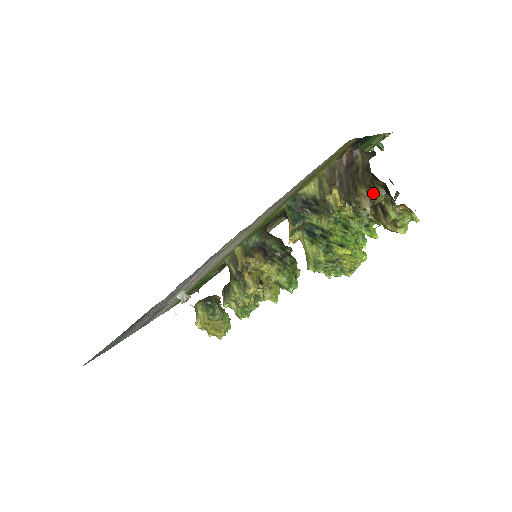
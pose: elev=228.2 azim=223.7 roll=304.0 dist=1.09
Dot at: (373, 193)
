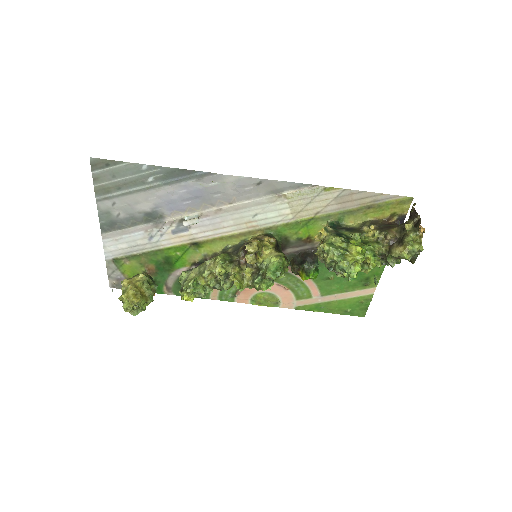
Dot at: (401, 231)
